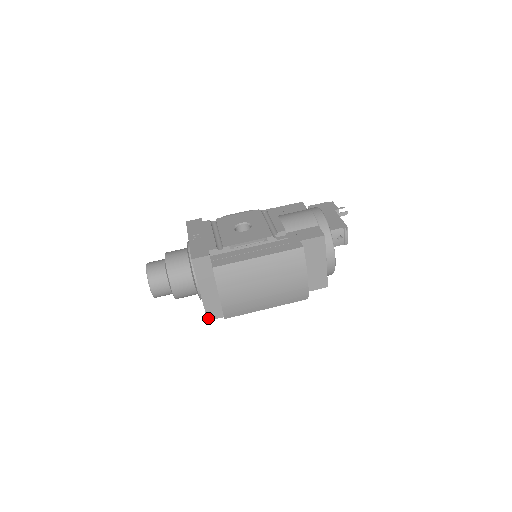
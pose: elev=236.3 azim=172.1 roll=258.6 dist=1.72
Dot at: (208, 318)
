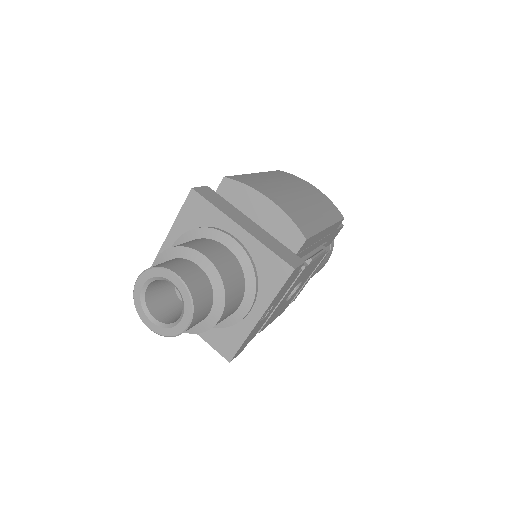
Dot at: (290, 265)
